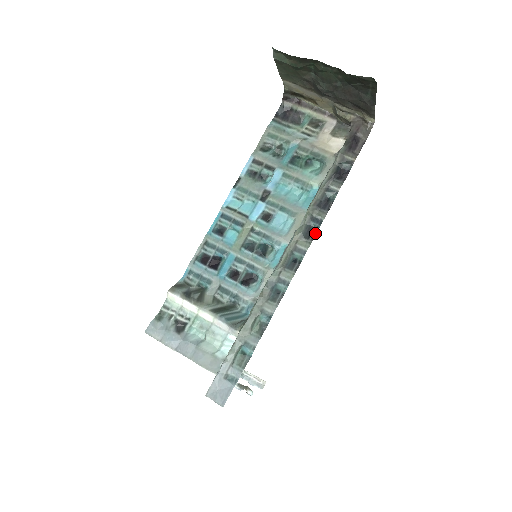
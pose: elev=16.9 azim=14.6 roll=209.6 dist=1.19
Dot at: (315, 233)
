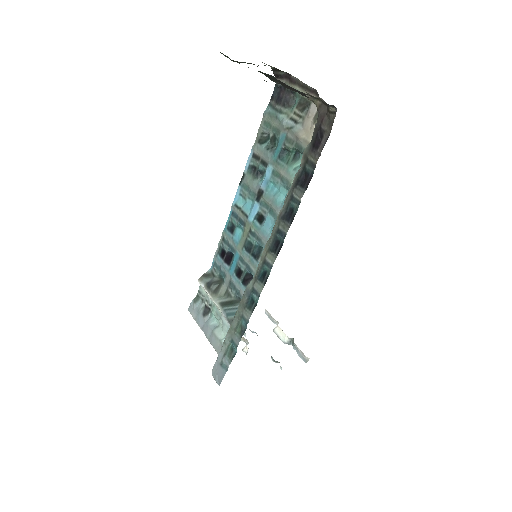
Dot at: (280, 247)
